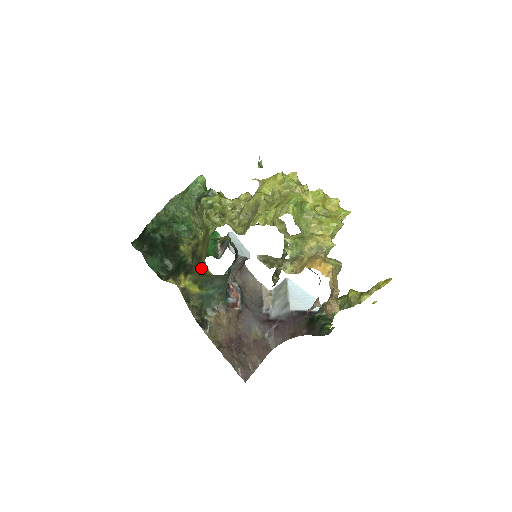
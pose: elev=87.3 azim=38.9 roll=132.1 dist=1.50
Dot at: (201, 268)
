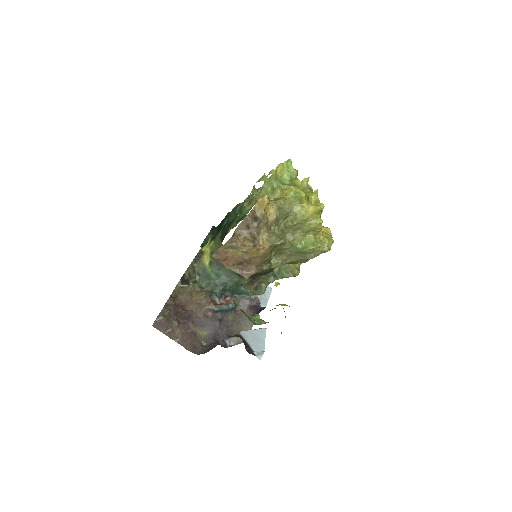
Dot at: occluded
